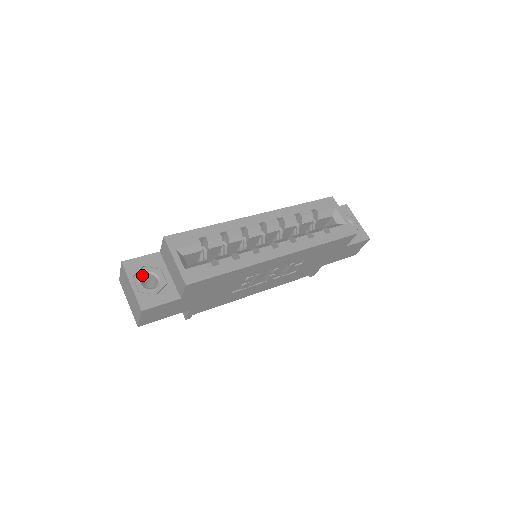
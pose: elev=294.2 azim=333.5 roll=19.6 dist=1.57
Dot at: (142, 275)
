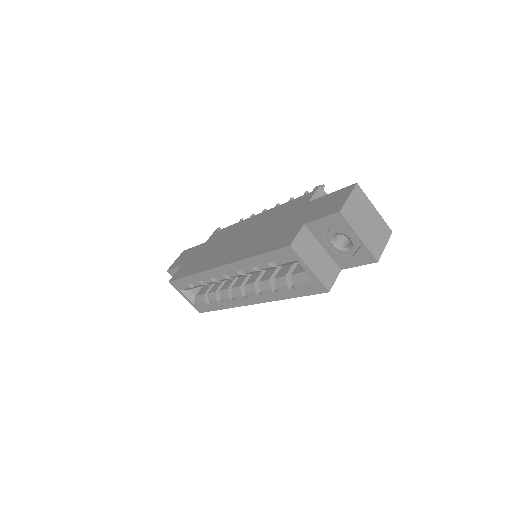
Dot at: occluded
